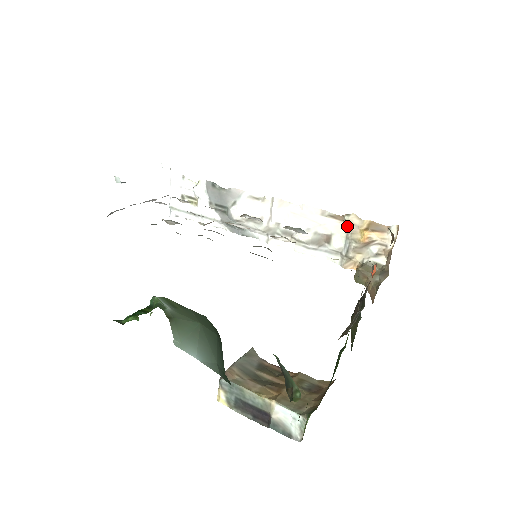
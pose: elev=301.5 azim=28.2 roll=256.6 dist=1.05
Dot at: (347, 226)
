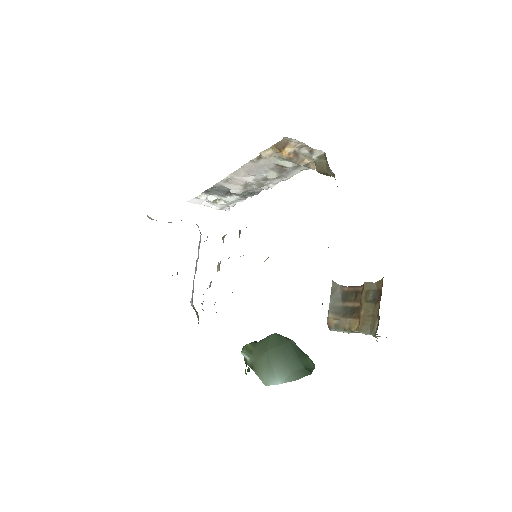
Dot at: (272, 156)
